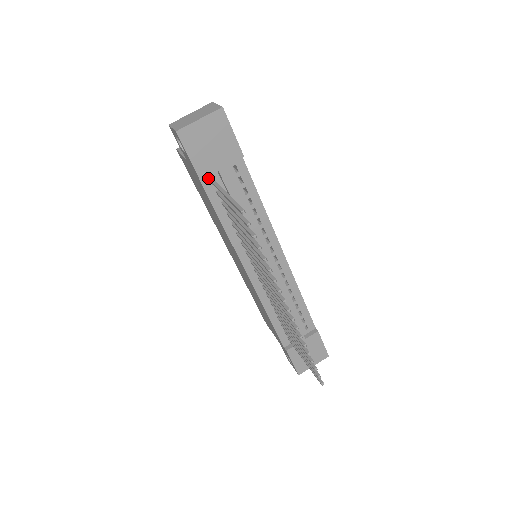
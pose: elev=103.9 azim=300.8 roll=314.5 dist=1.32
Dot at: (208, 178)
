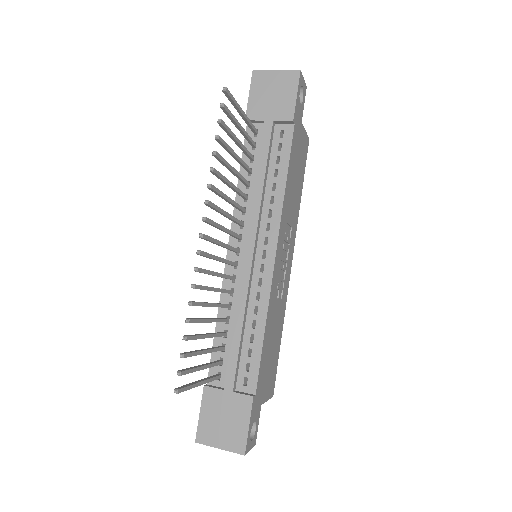
Dot at: occluded
